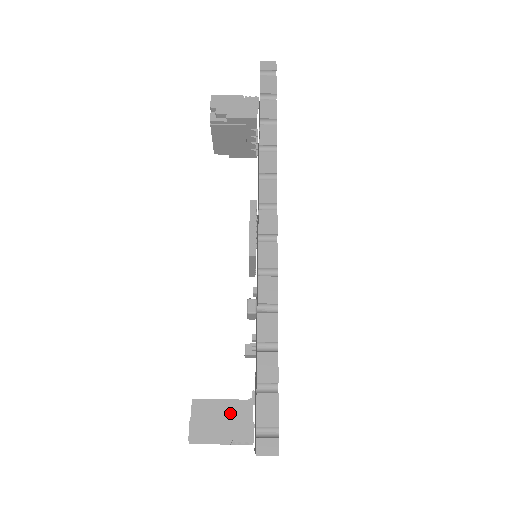
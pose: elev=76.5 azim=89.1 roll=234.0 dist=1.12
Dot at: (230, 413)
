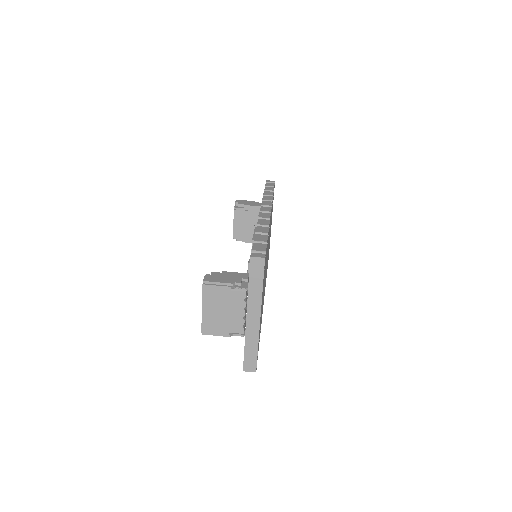
Dot at: (233, 275)
